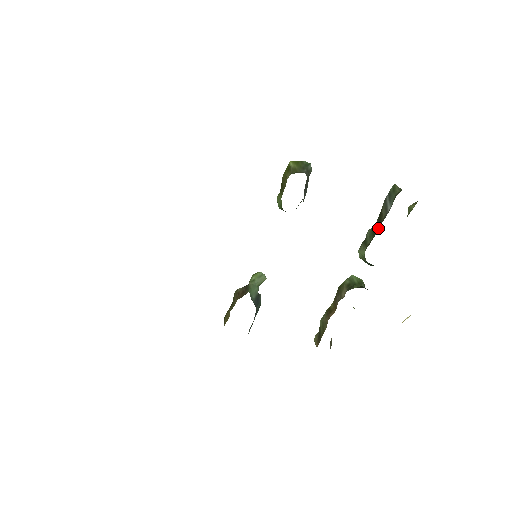
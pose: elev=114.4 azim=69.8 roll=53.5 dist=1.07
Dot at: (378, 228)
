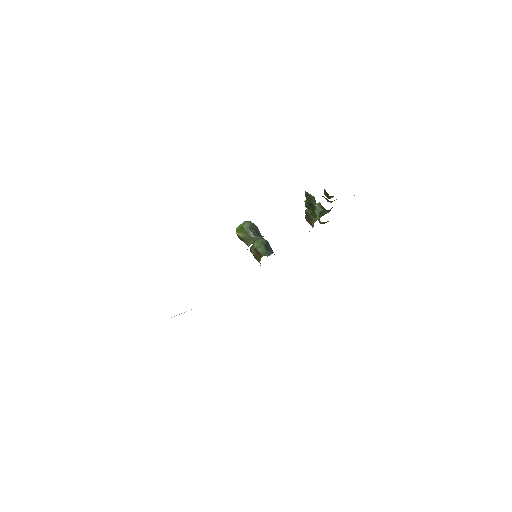
Dot at: (313, 207)
